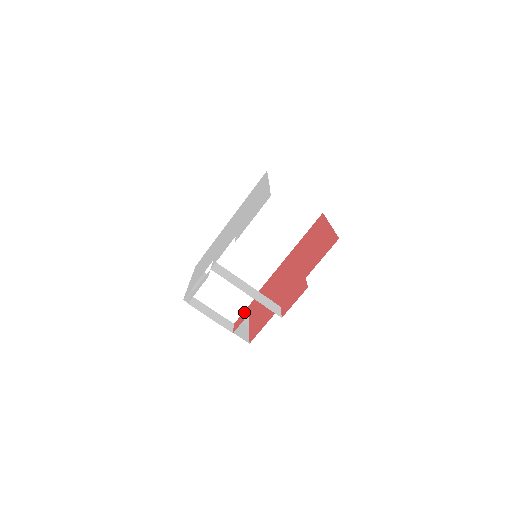
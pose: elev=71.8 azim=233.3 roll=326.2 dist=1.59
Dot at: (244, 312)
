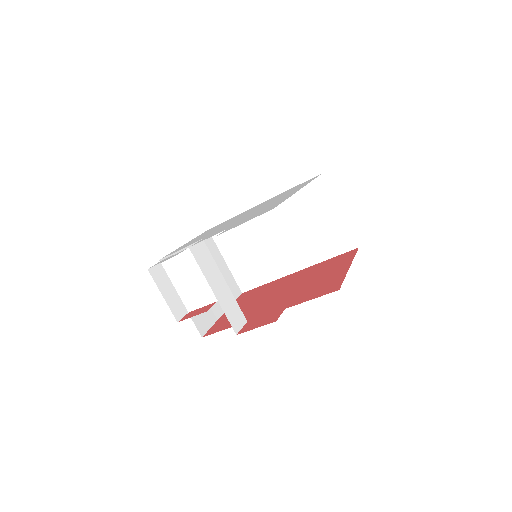
Dot at: (202, 308)
